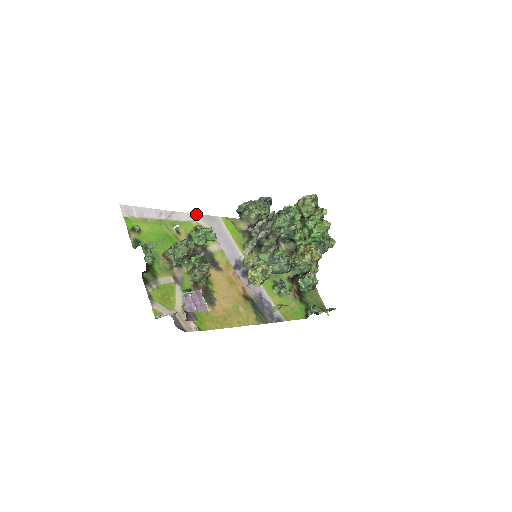
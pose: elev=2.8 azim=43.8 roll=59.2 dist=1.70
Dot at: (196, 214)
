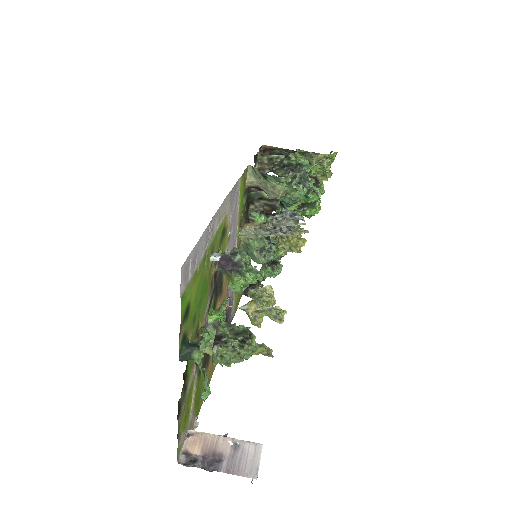
Dot at: (228, 194)
